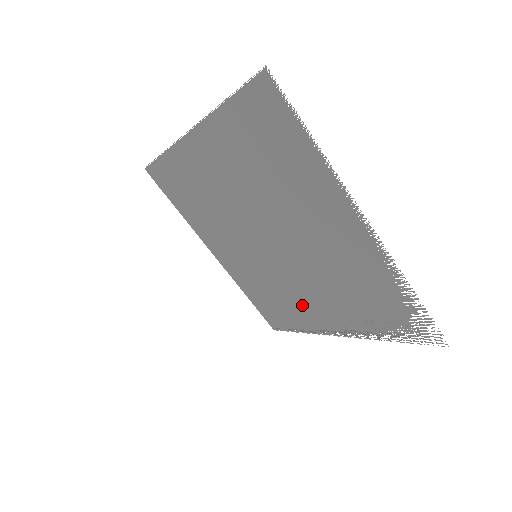
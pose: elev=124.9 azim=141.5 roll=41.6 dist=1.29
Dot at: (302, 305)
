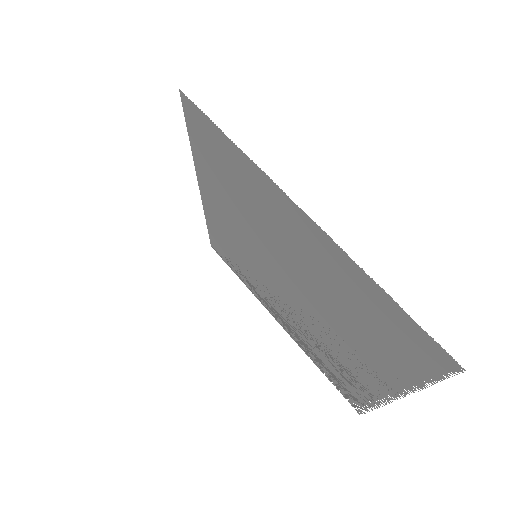
Dot at: (265, 293)
